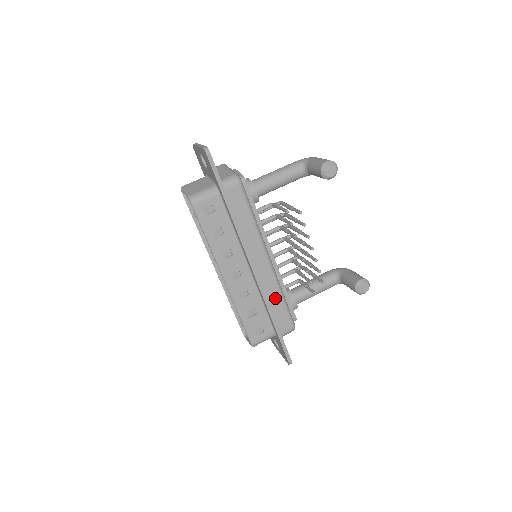
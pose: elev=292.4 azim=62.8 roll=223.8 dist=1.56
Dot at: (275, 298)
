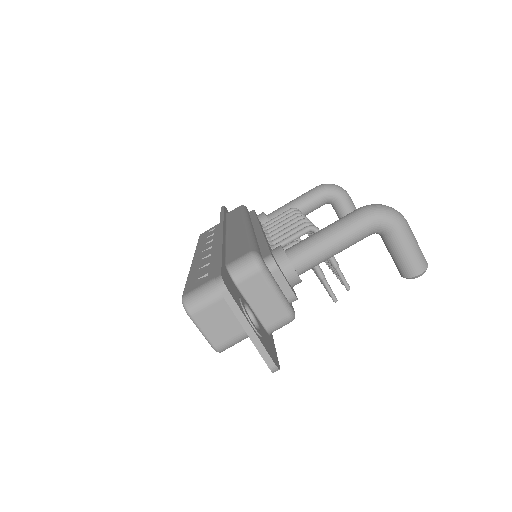
Dot at: occluded
